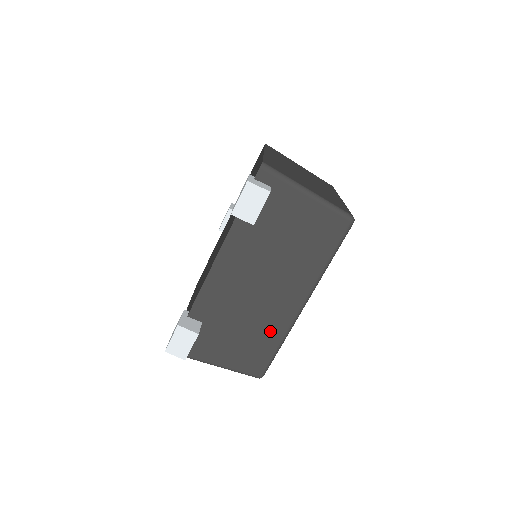
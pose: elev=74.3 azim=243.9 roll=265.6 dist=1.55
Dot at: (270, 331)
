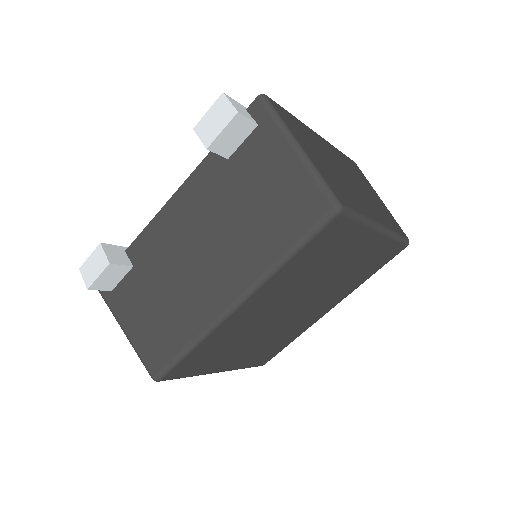
Dot at: (187, 318)
